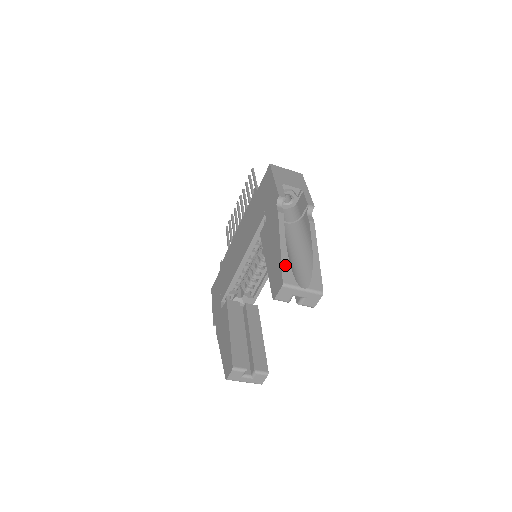
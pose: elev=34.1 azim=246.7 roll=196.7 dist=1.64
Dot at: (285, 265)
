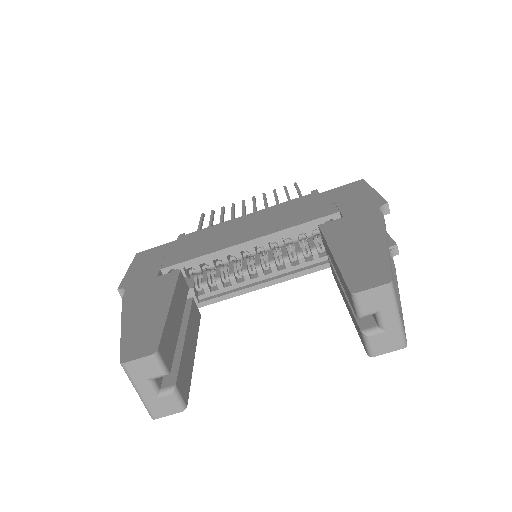
Dot at: (391, 266)
